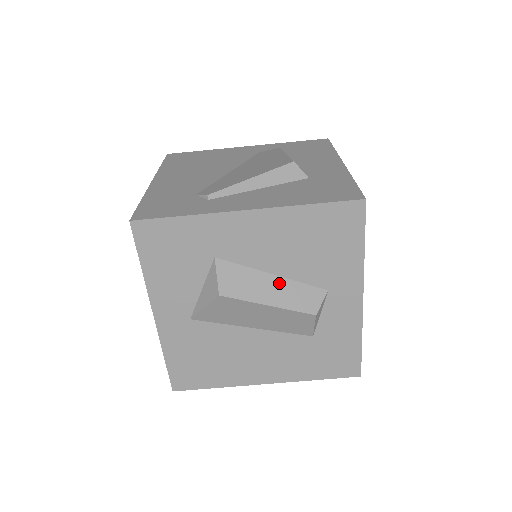
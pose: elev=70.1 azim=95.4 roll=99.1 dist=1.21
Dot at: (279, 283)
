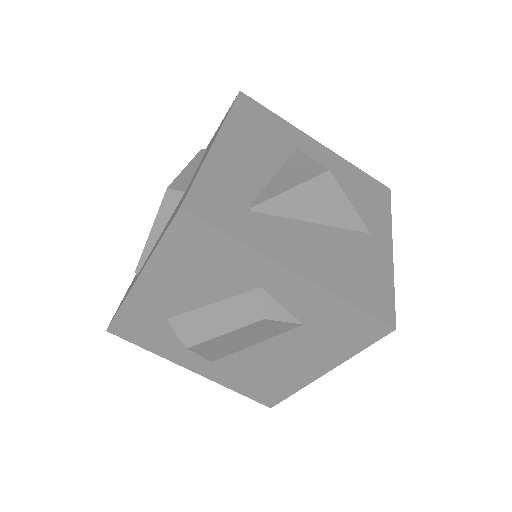
Dot at: (219, 309)
